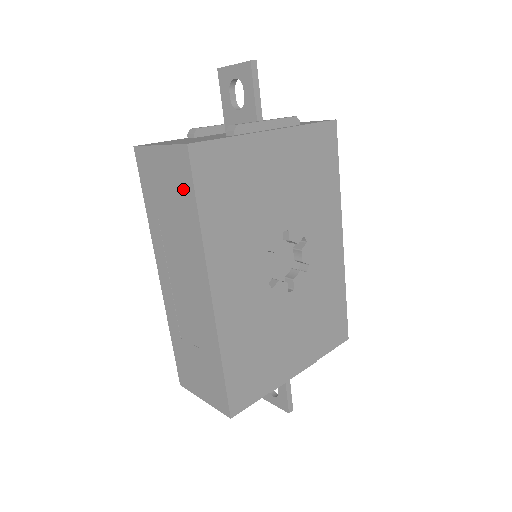
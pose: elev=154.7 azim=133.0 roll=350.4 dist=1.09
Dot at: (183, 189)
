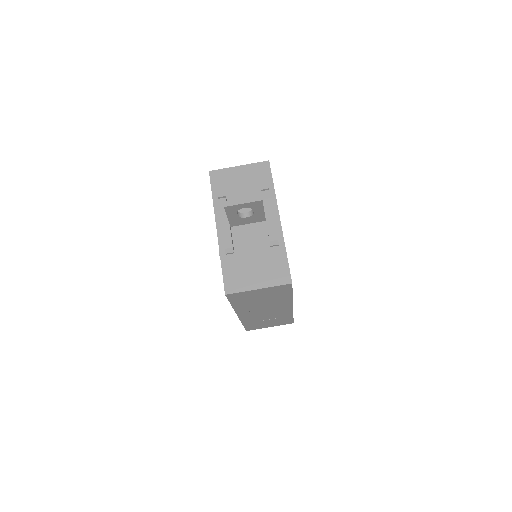
Dot at: (281, 293)
